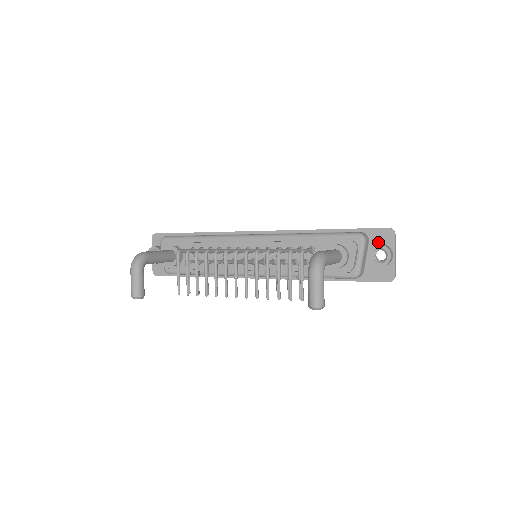
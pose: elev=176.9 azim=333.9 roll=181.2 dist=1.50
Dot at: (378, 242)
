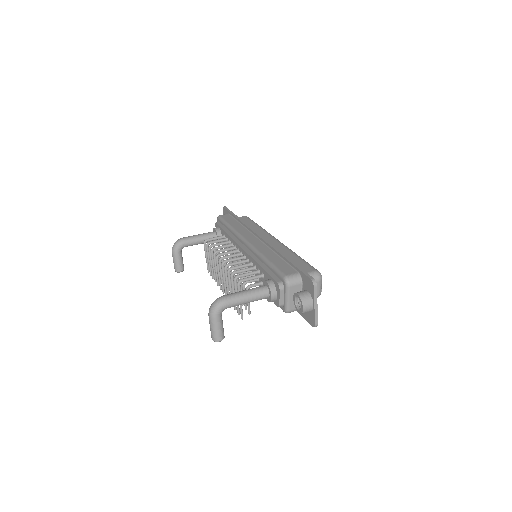
Dot at: (306, 288)
